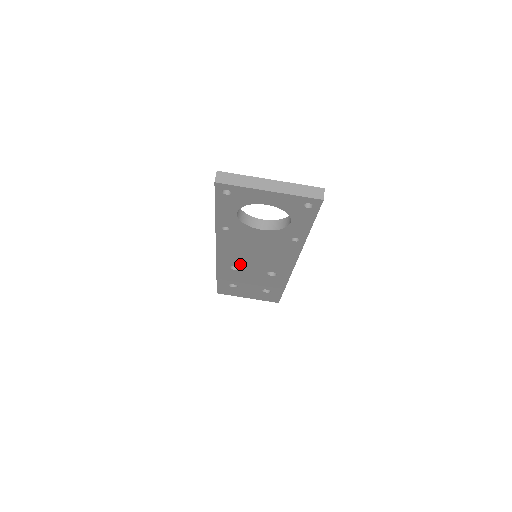
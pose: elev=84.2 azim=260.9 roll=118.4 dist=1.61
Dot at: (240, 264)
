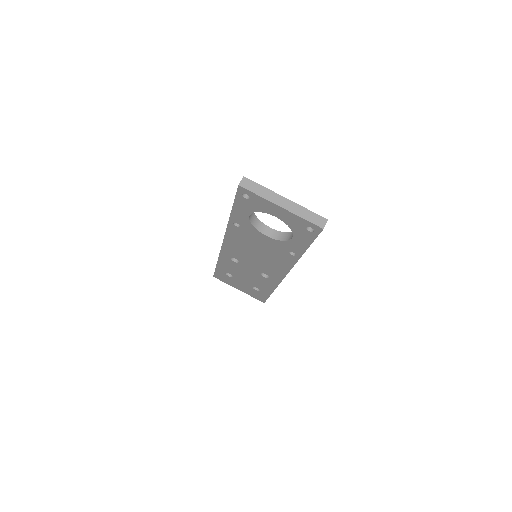
Dot at: (240, 258)
